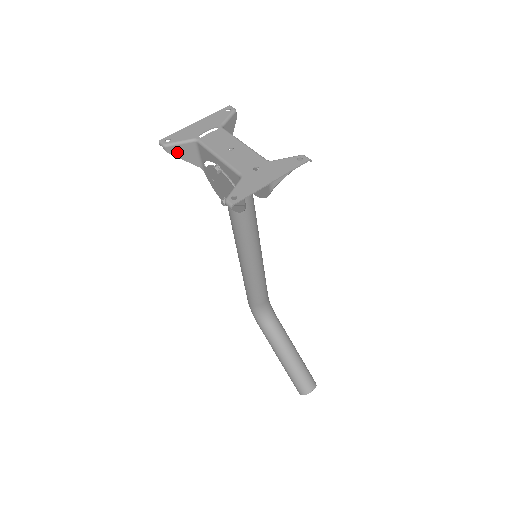
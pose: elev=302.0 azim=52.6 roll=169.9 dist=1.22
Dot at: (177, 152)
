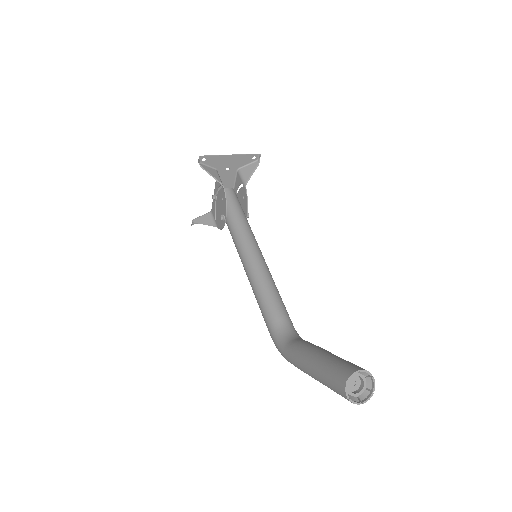
Dot at: (200, 221)
